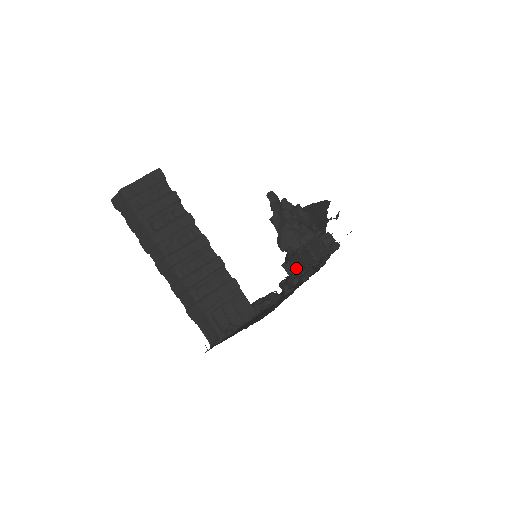
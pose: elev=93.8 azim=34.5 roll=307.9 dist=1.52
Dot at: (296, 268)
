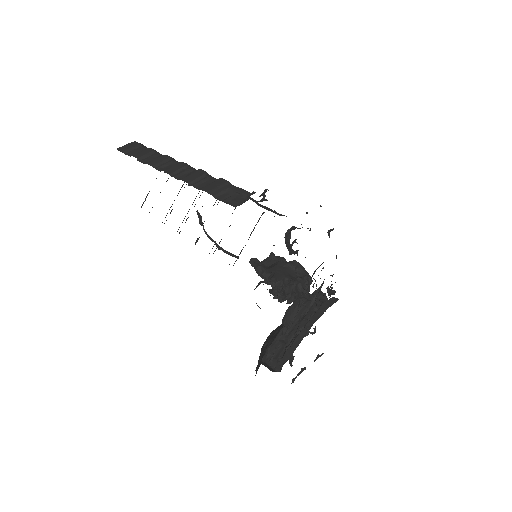
Dot at: (278, 363)
